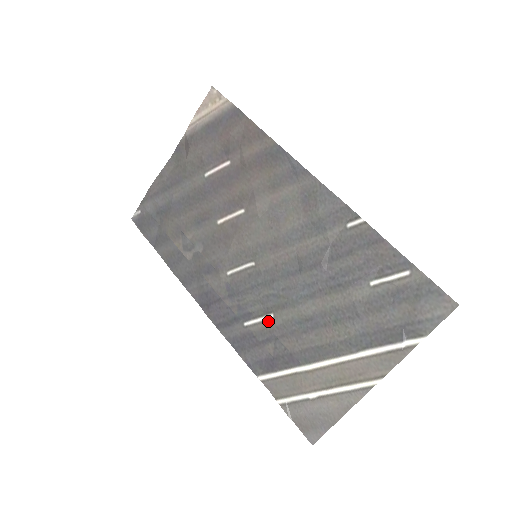
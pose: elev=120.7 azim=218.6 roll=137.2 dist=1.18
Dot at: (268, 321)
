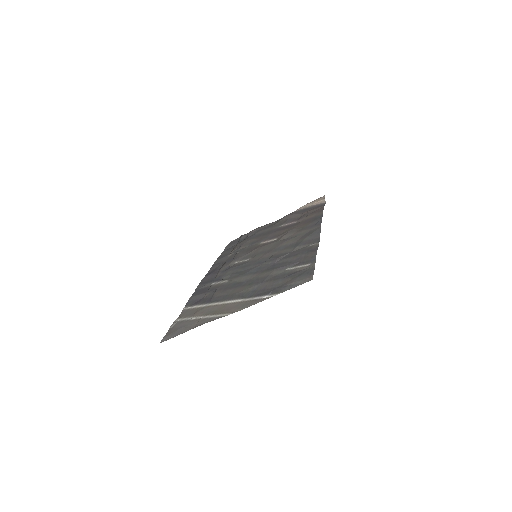
Dot at: (223, 283)
